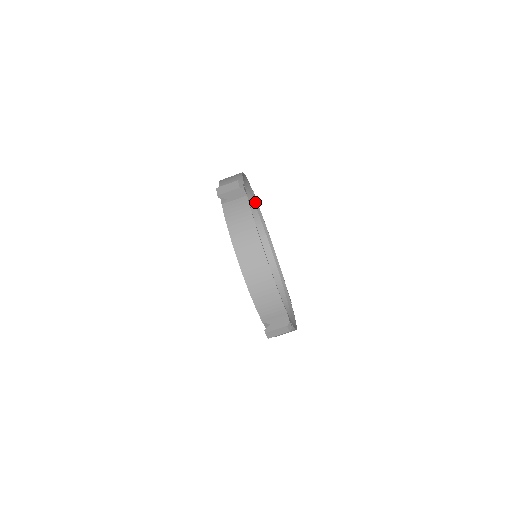
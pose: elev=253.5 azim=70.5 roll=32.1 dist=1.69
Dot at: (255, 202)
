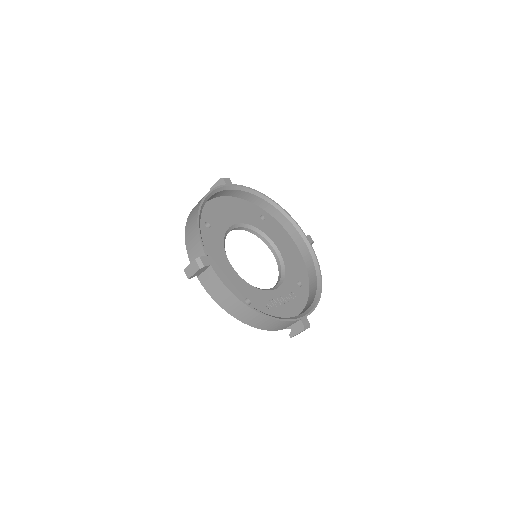
Dot at: (230, 188)
